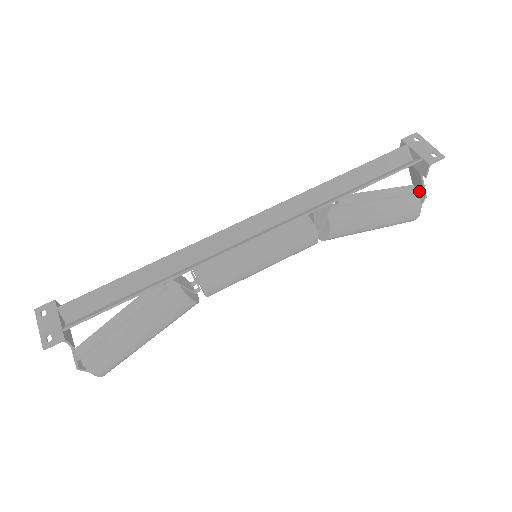
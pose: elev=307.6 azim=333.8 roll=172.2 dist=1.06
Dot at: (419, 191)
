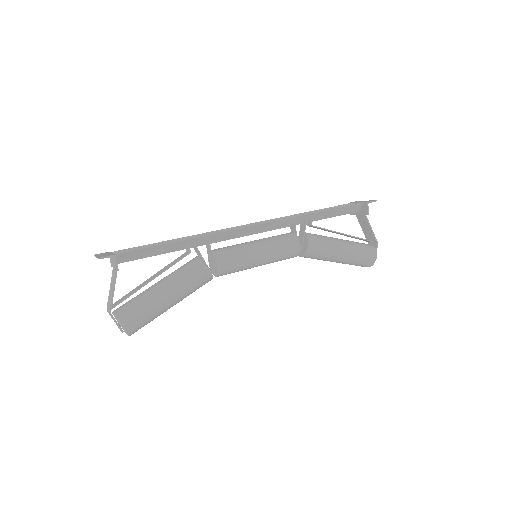
Dot at: (372, 241)
